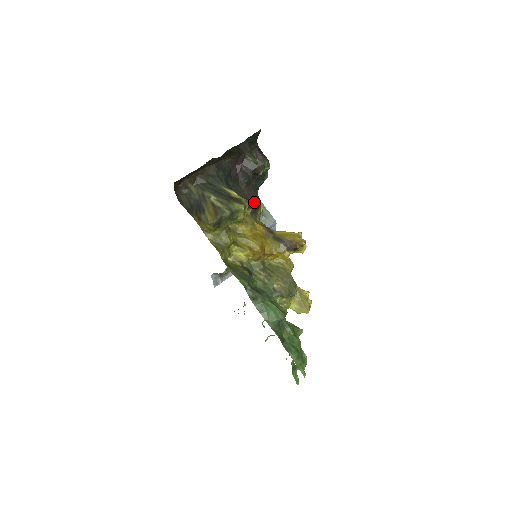
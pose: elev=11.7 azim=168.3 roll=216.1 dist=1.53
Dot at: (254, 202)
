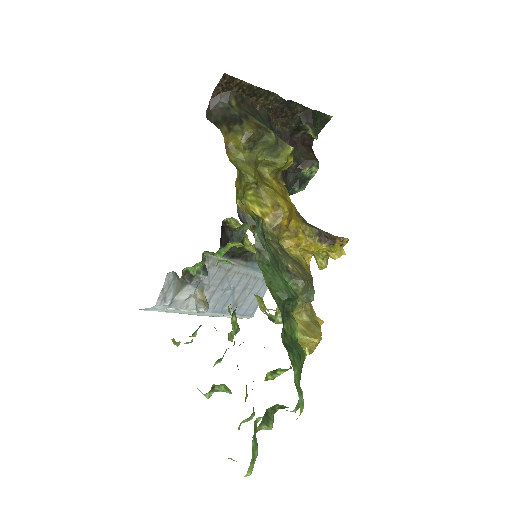
Dot at: occluded
